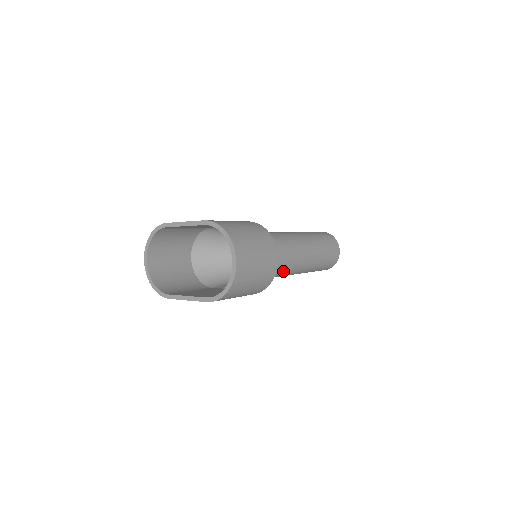
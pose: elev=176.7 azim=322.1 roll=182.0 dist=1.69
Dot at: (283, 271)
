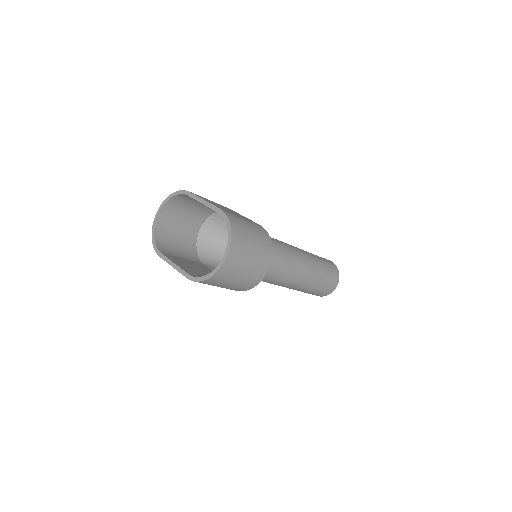
Dot at: (273, 281)
